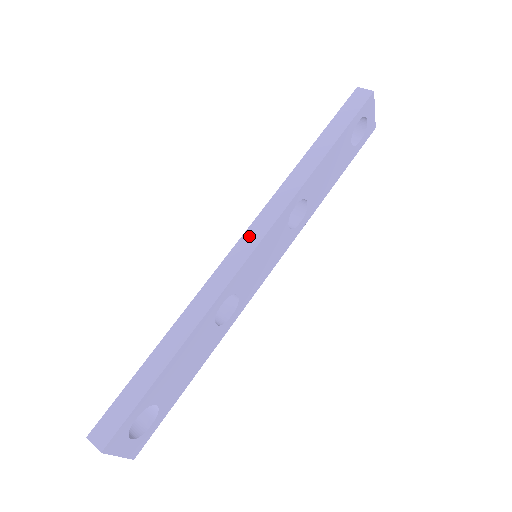
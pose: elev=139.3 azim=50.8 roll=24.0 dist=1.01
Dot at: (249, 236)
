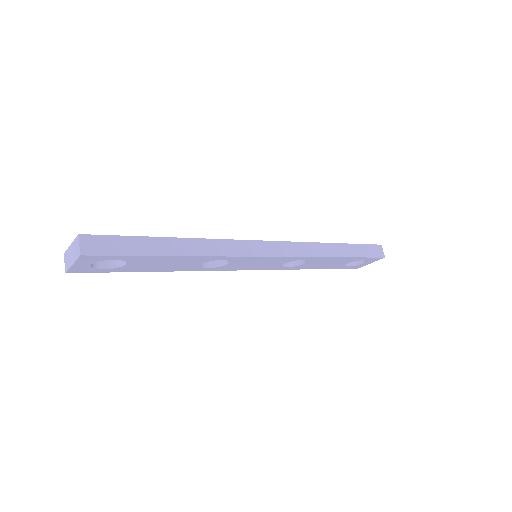
Dot at: (272, 246)
